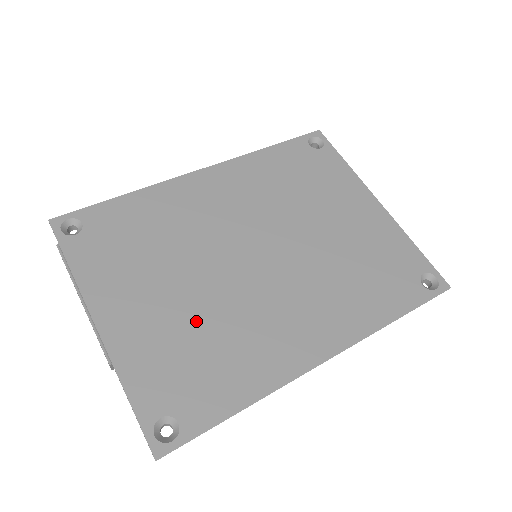
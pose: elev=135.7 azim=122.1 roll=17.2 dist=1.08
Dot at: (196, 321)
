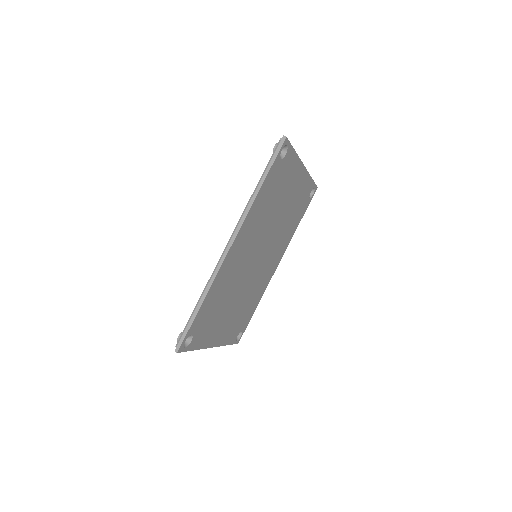
Dot at: (242, 305)
